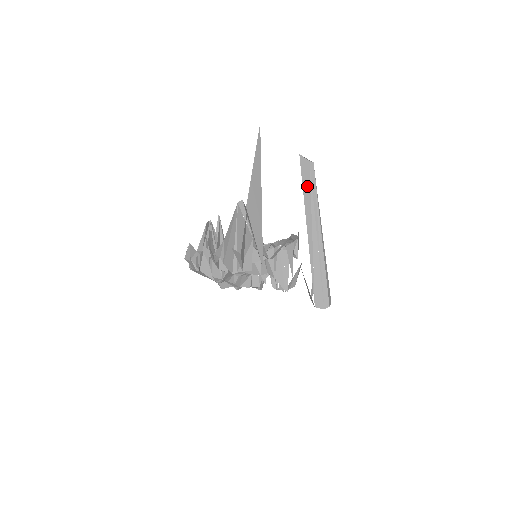
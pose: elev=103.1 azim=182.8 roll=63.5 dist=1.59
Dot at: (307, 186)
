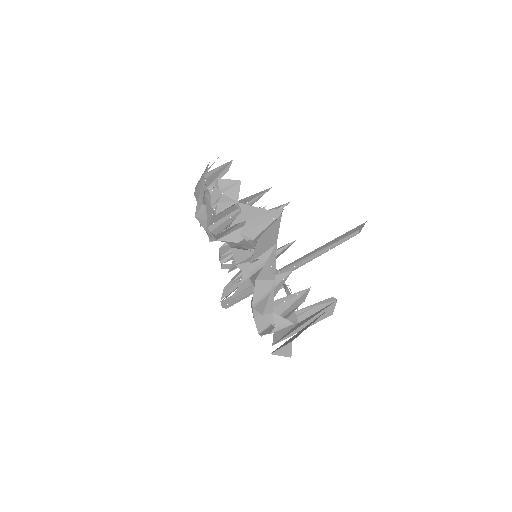
Dot at: (335, 241)
